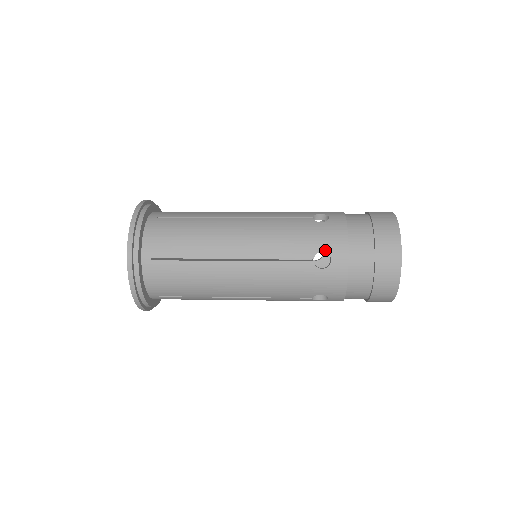
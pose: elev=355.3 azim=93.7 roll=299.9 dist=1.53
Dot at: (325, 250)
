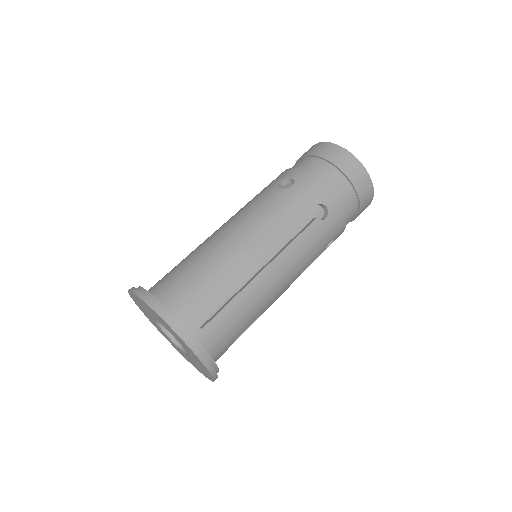
Dot at: (317, 203)
